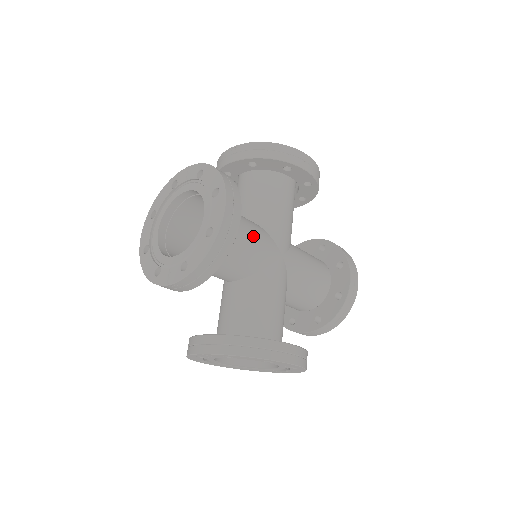
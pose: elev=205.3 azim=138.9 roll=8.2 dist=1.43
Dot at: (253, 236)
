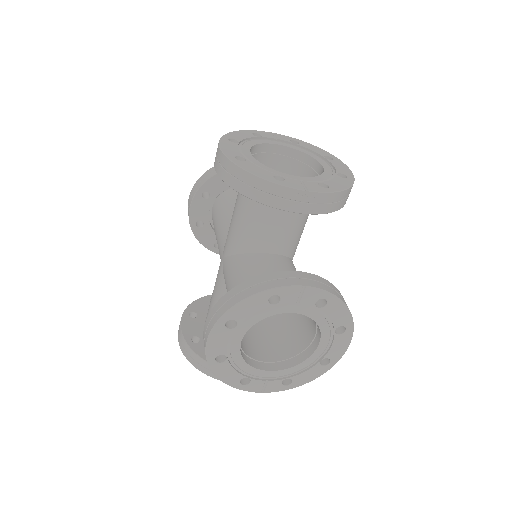
Dot at: occluded
